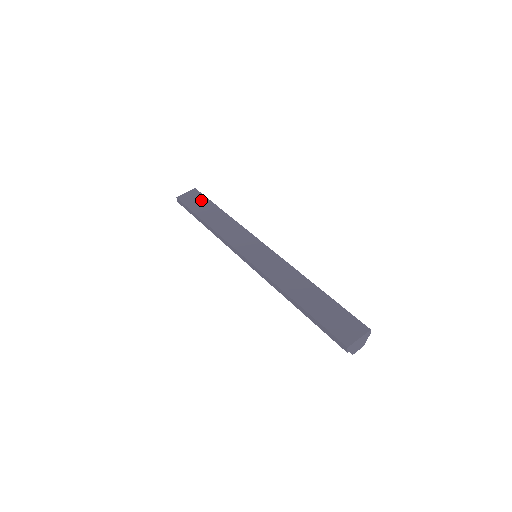
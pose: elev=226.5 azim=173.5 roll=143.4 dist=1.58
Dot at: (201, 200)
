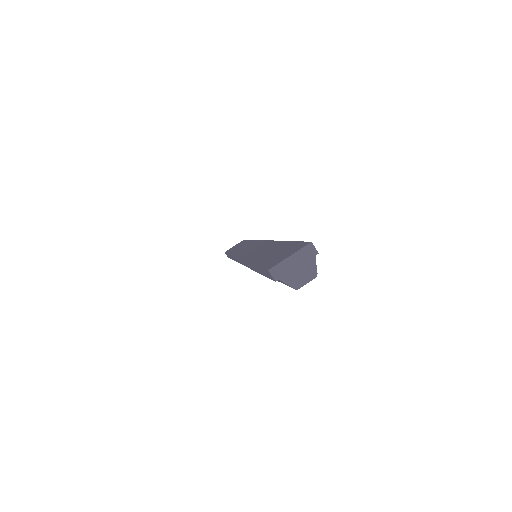
Dot at: (241, 243)
